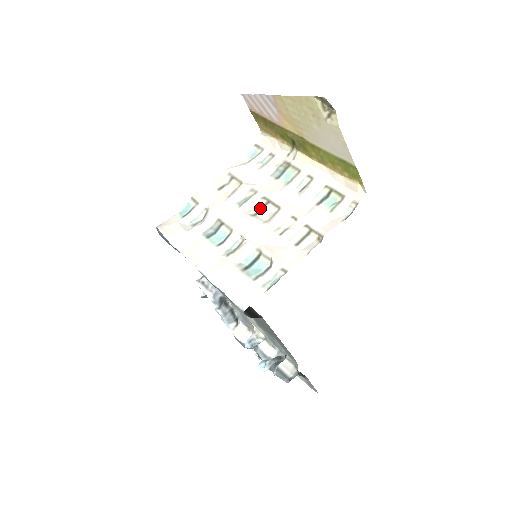
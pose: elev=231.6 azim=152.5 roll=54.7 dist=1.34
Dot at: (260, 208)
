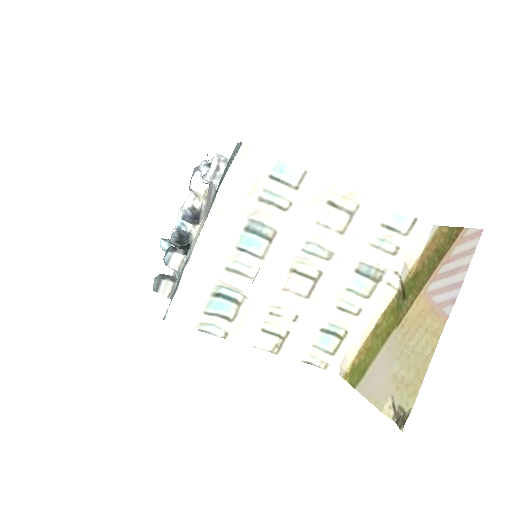
Dot at: (305, 274)
